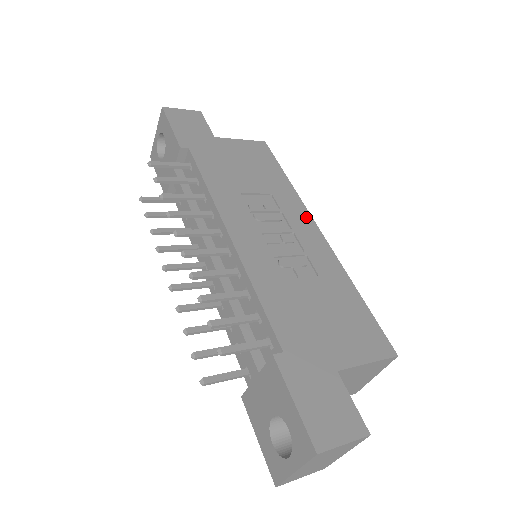
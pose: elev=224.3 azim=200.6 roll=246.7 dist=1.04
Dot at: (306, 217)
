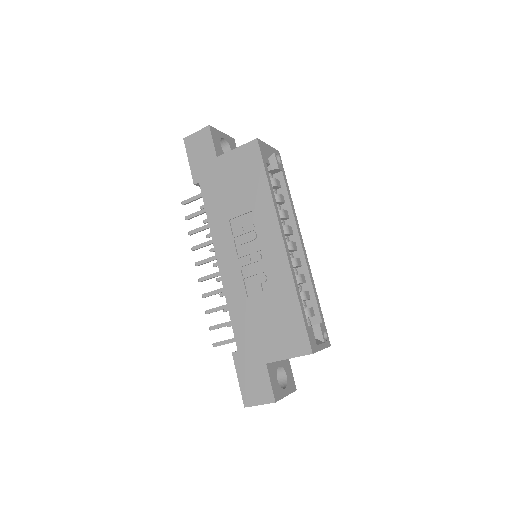
Dot at: (275, 230)
